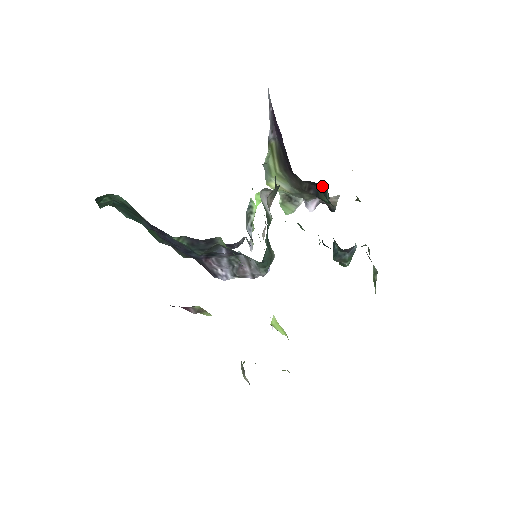
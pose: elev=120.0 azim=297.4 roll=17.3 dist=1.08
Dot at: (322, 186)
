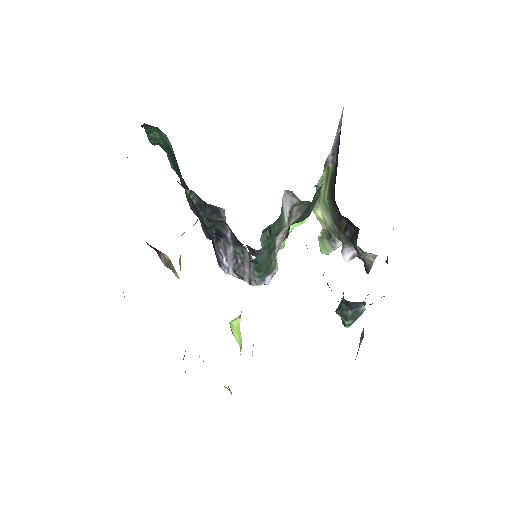
Dot at: (357, 229)
